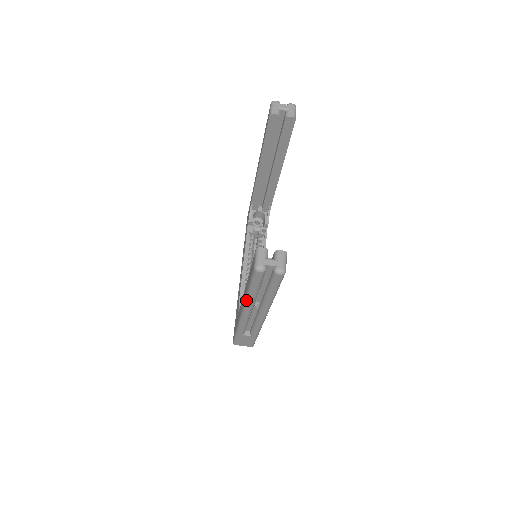
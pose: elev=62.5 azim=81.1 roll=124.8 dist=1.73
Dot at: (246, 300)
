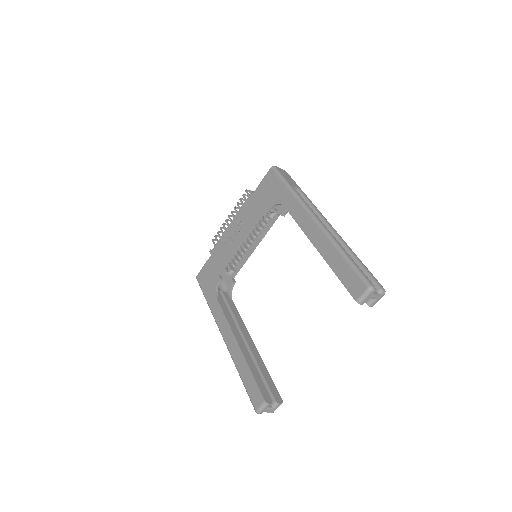
Dot at: occluded
